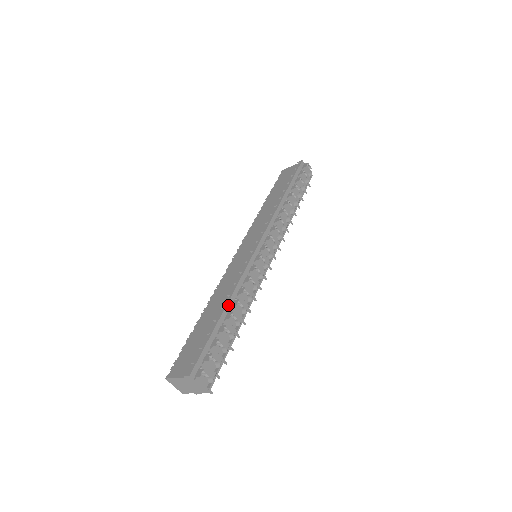
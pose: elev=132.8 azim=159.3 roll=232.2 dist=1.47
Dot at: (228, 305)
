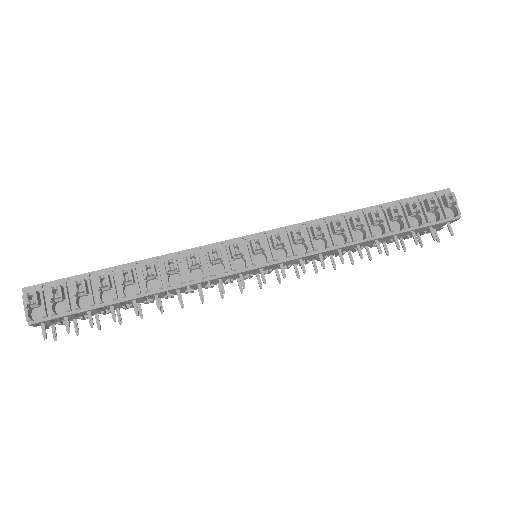
Dot at: (139, 263)
